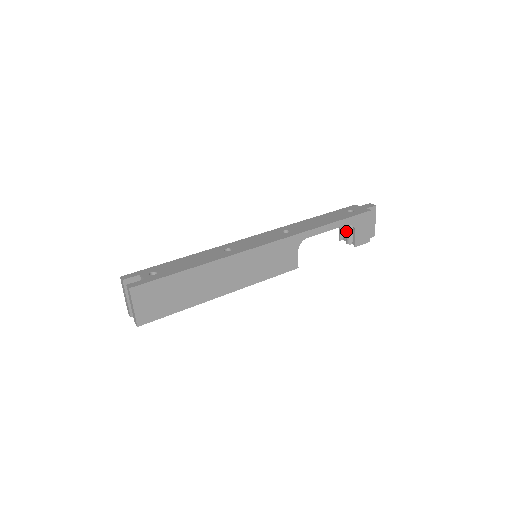
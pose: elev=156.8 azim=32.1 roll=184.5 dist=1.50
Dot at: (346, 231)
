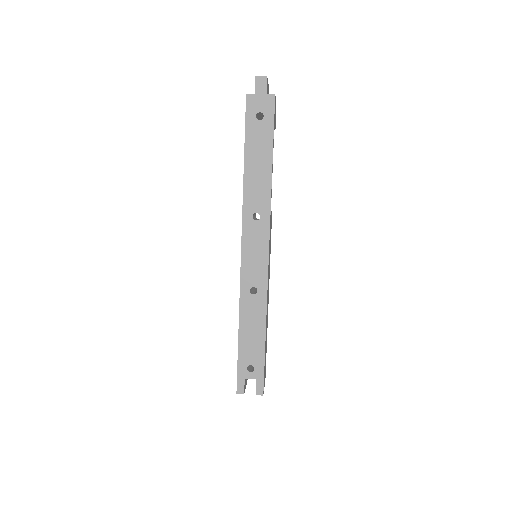
Dot at: occluded
